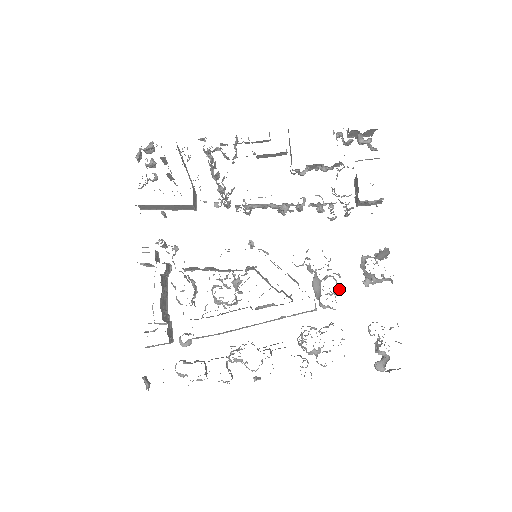
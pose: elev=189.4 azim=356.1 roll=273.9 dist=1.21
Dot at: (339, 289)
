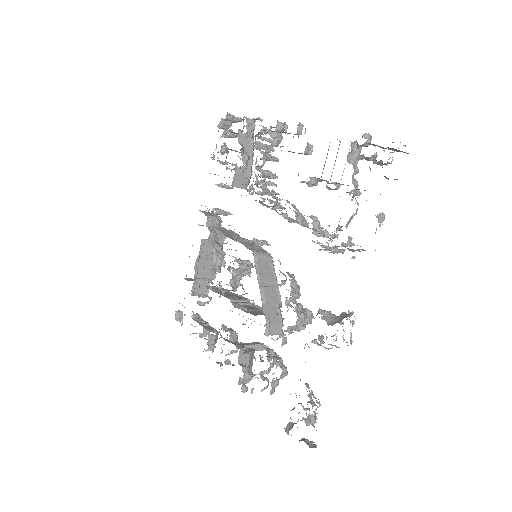
Dot at: (300, 329)
